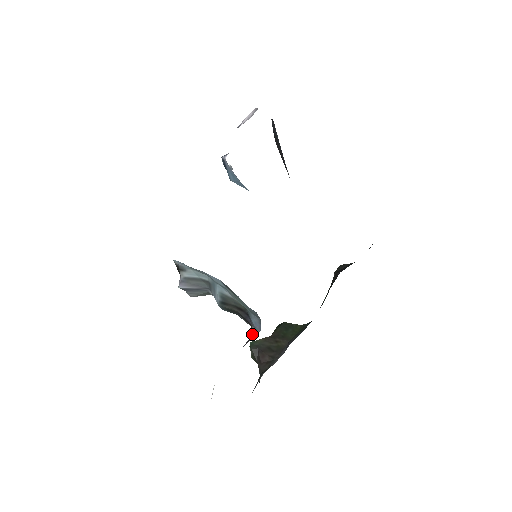
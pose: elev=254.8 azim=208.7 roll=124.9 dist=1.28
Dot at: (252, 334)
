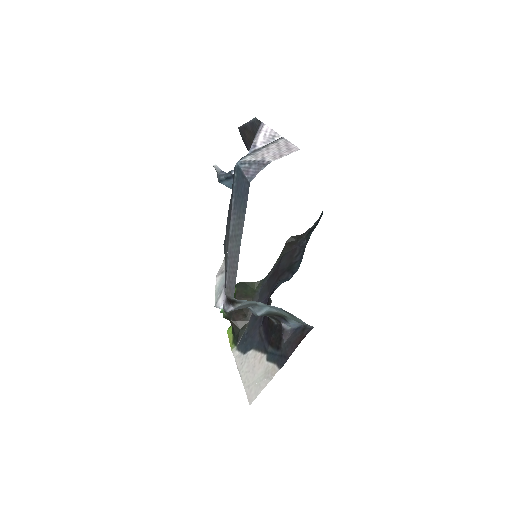
Dot at: (283, 328)
